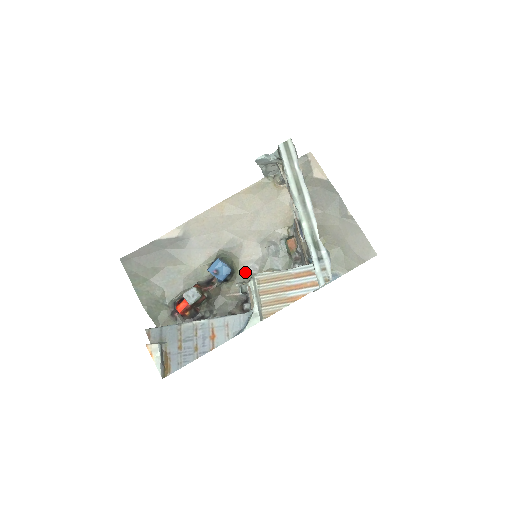
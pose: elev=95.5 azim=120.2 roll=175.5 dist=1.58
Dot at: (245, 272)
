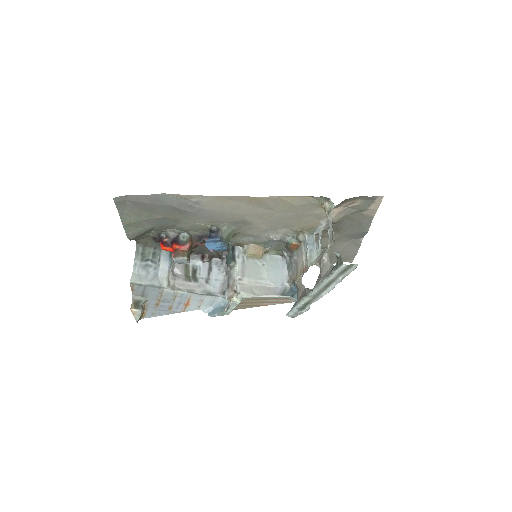
Dot at: (239, 239)
